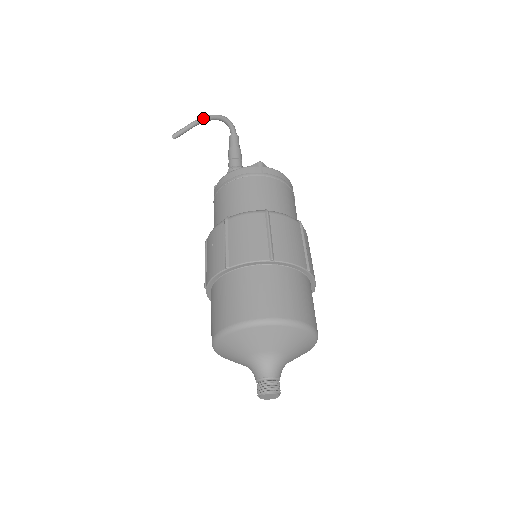
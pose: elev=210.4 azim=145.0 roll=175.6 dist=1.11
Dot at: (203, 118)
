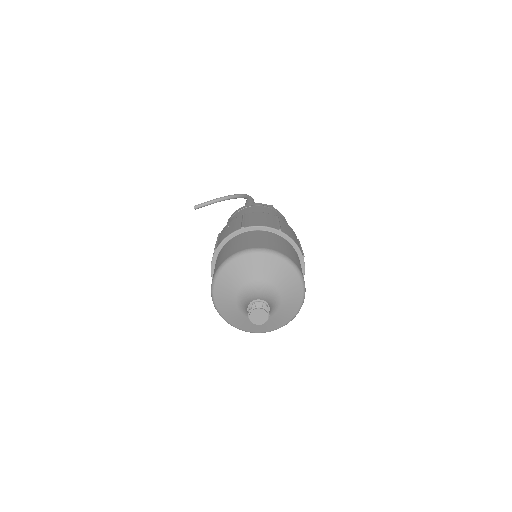
Dot at: (224, 196)
